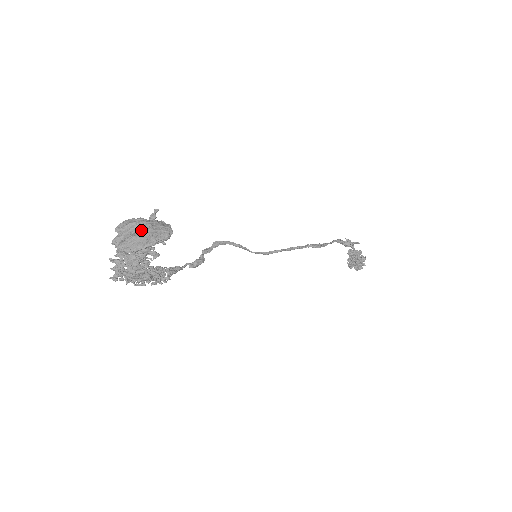
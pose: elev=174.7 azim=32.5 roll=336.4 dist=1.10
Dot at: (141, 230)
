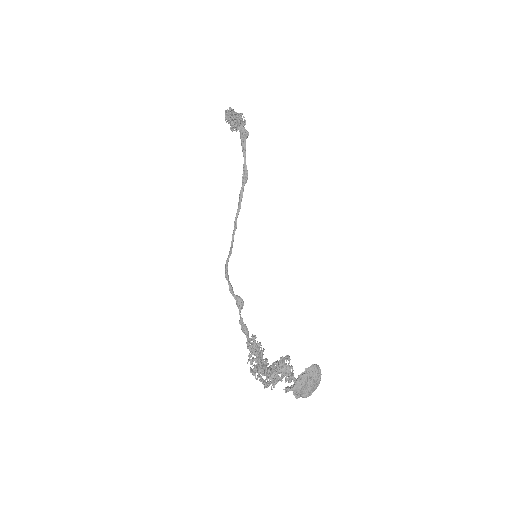
Dot at: (310, 384)
